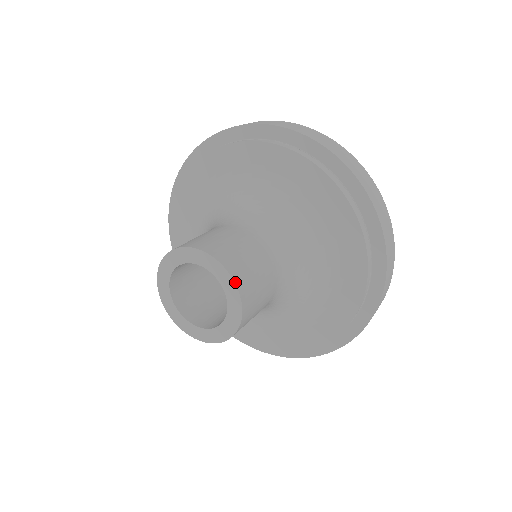
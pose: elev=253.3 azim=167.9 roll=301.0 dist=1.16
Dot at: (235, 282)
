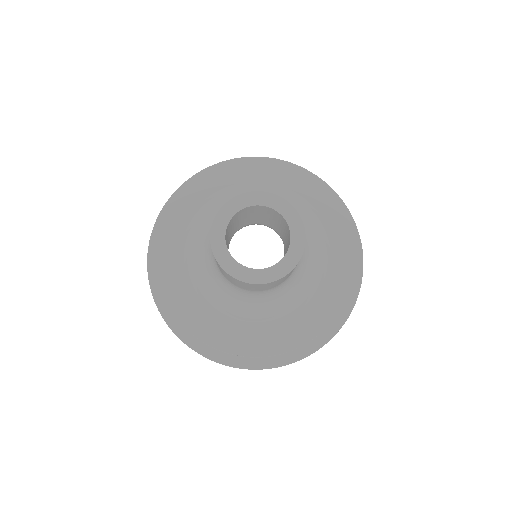
Dot at: (292, 206)
